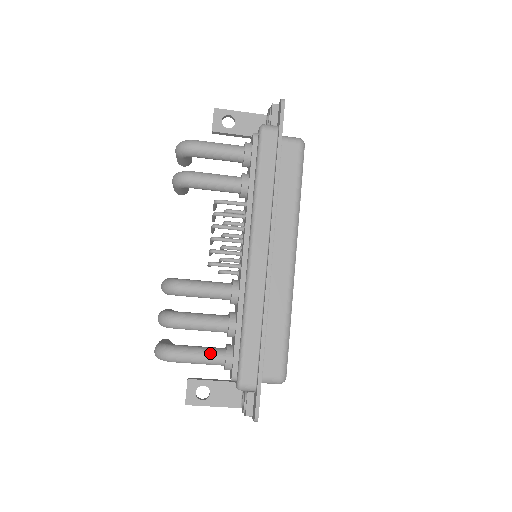
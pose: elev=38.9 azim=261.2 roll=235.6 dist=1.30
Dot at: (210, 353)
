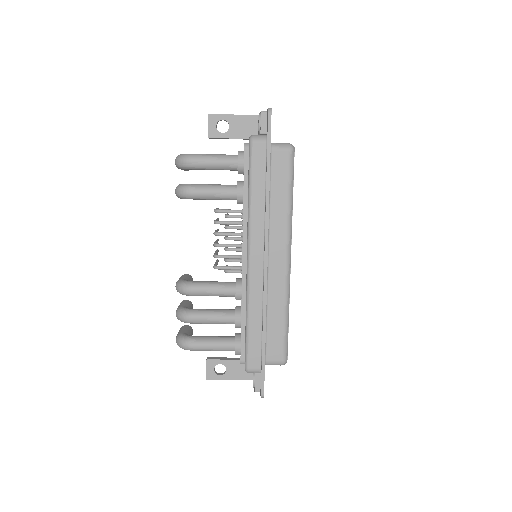
Dot at: (221, 343)
